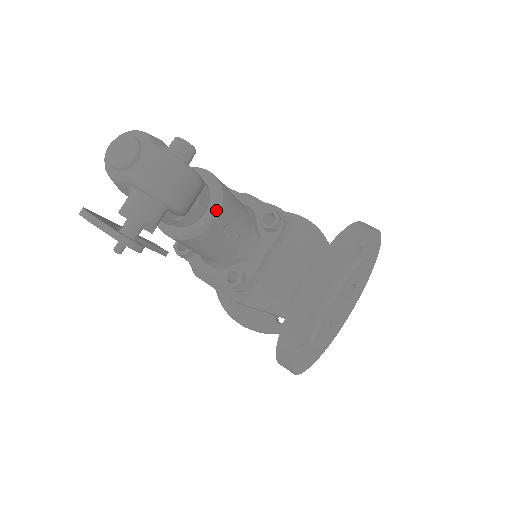
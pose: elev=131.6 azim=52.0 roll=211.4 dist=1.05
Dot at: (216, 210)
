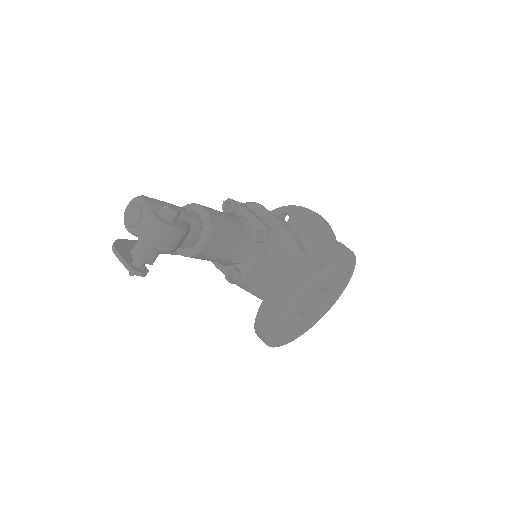
Dot at: (206, 240)
